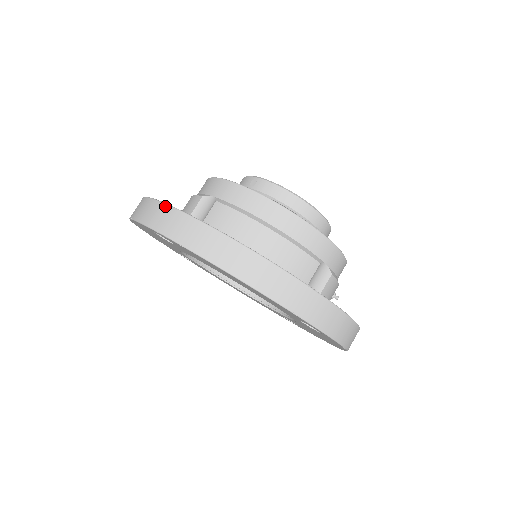
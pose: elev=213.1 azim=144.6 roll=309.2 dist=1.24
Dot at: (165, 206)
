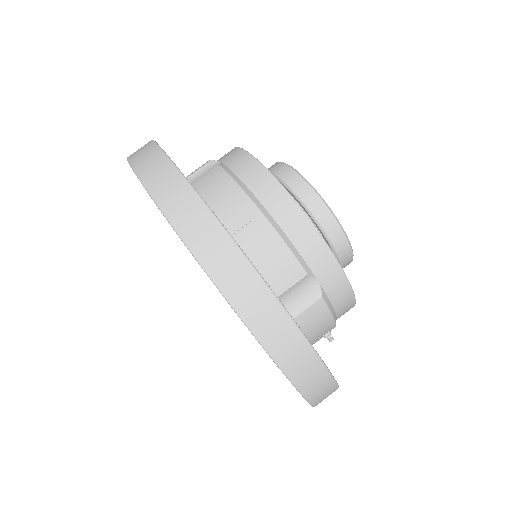
Dot at: (153, 144)
